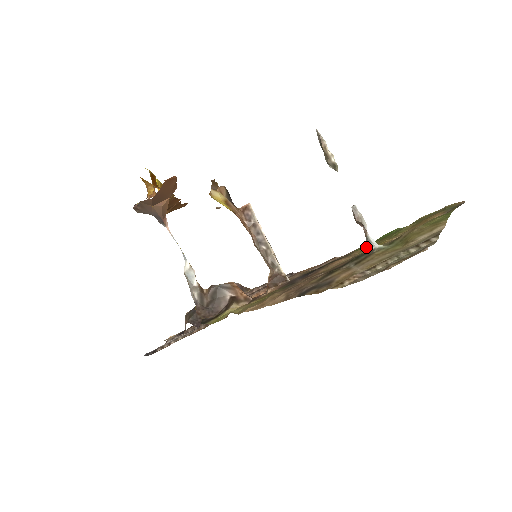
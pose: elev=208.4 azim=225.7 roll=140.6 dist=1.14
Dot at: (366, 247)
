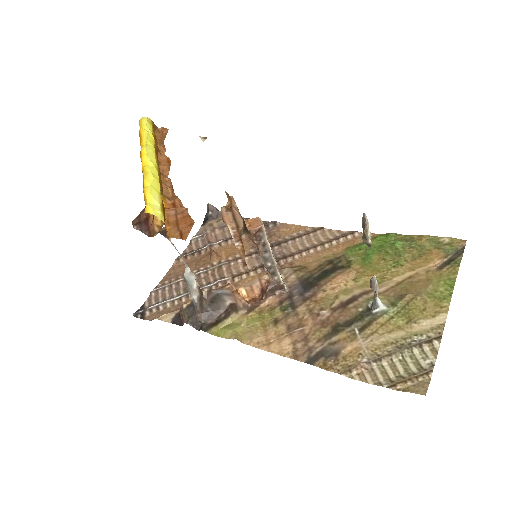
Dot at: (363, 264)
